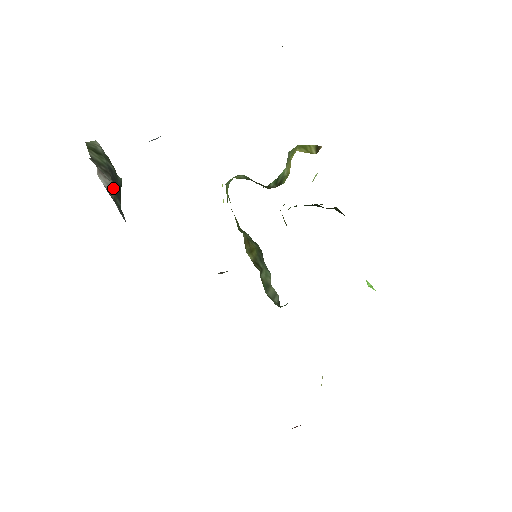
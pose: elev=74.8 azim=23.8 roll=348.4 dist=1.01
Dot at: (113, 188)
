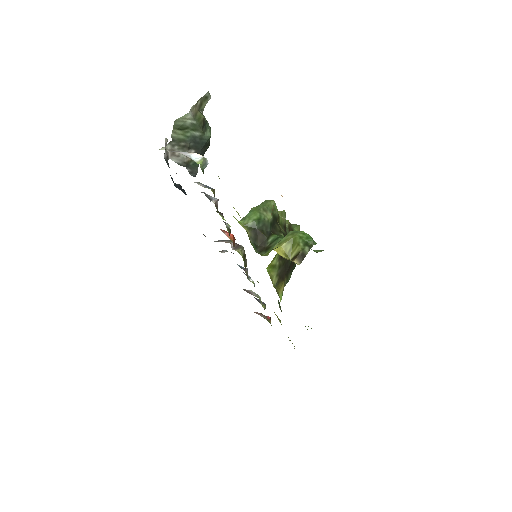
Dot at: occluded
